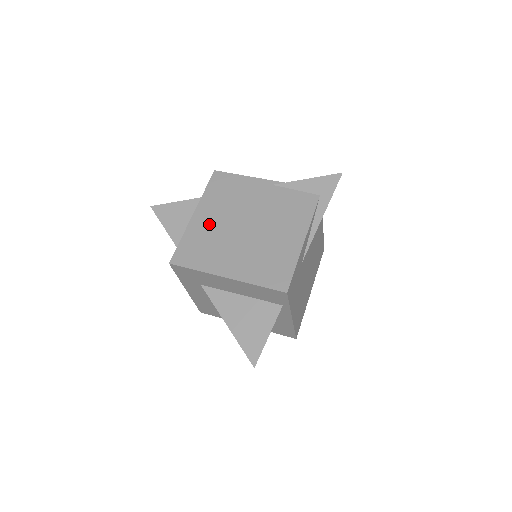
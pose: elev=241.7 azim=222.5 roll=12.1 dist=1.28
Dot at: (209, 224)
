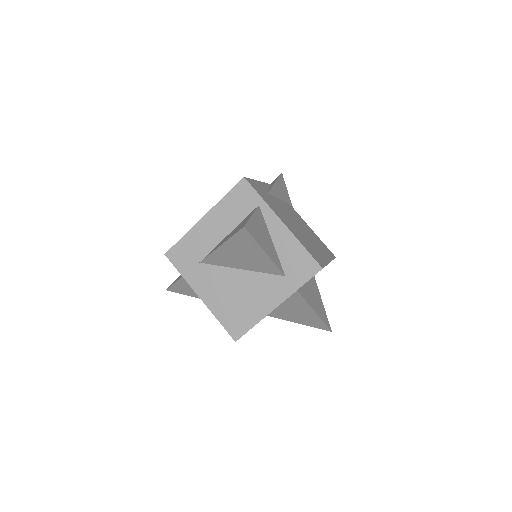
Dot at: occluded
